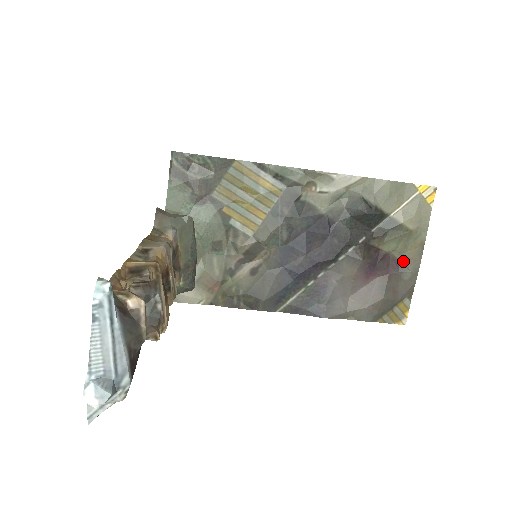
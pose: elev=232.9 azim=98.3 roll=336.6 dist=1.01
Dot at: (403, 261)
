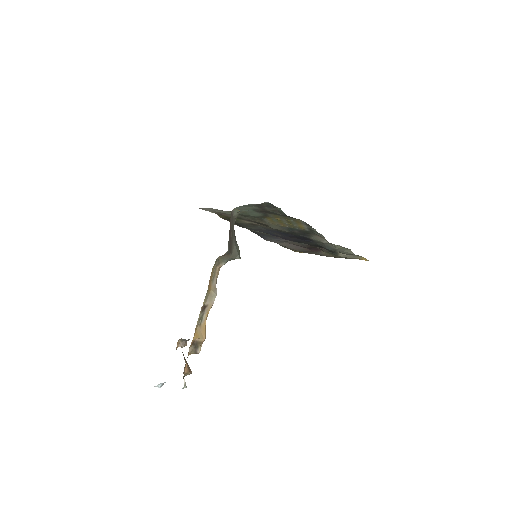
Dot at: (323, 252)
